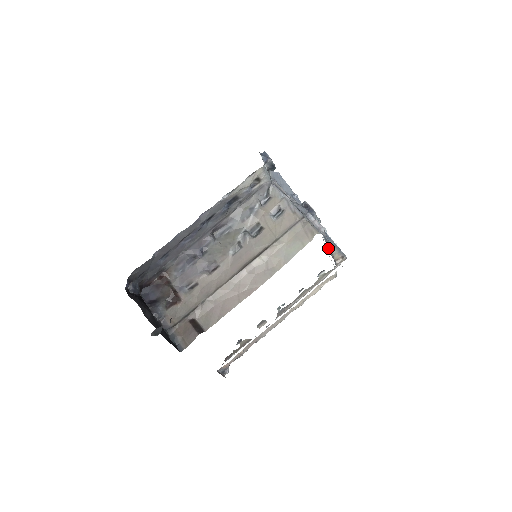
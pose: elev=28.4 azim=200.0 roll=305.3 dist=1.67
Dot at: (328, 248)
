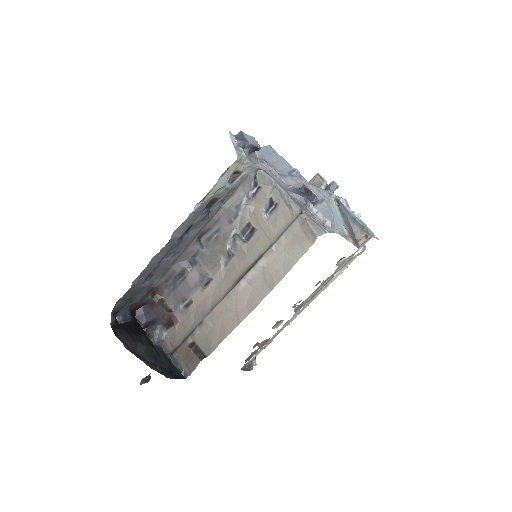
Dot at: (347, 227)
